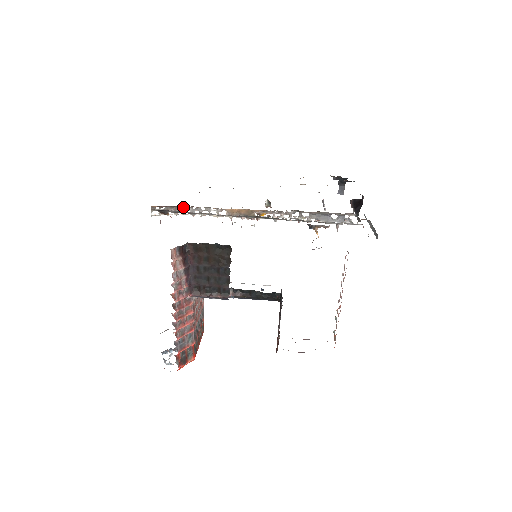
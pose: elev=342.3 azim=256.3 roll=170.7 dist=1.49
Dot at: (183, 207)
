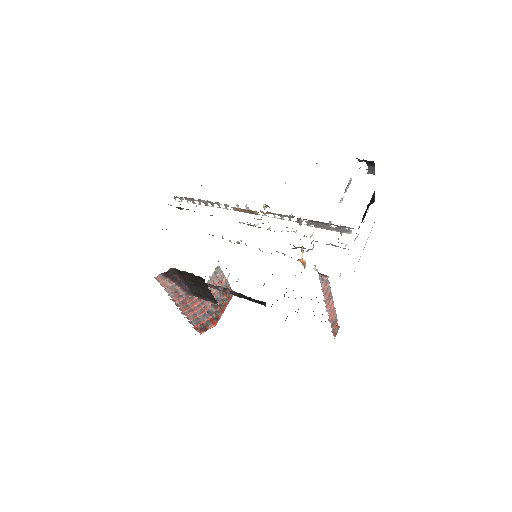
Dot at: occluded
